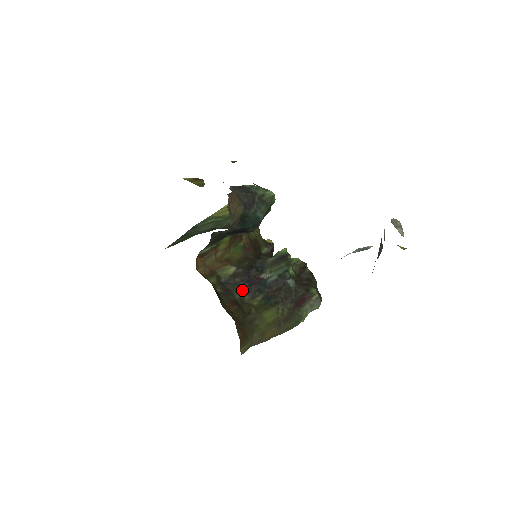
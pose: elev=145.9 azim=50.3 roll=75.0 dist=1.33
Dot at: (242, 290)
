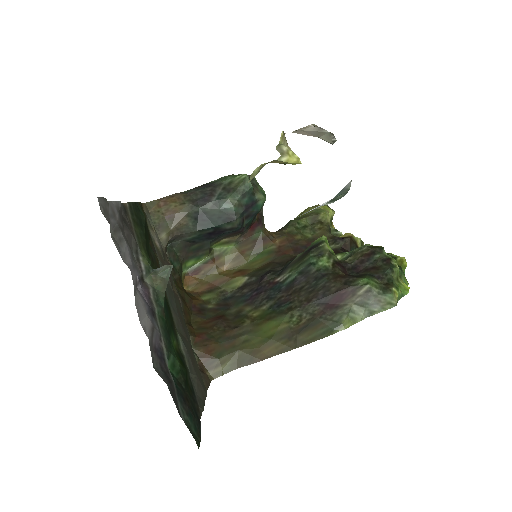
Dot at: (246, 301)
